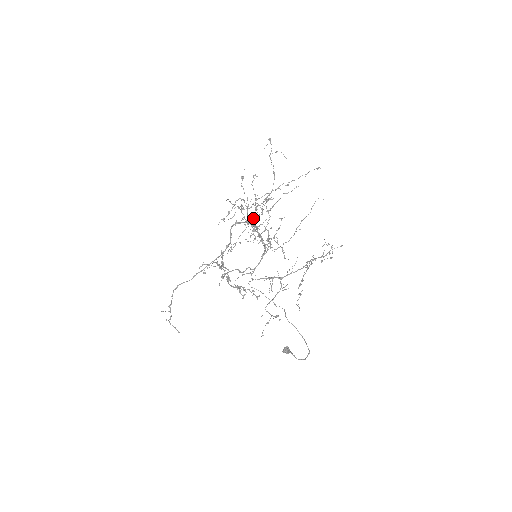
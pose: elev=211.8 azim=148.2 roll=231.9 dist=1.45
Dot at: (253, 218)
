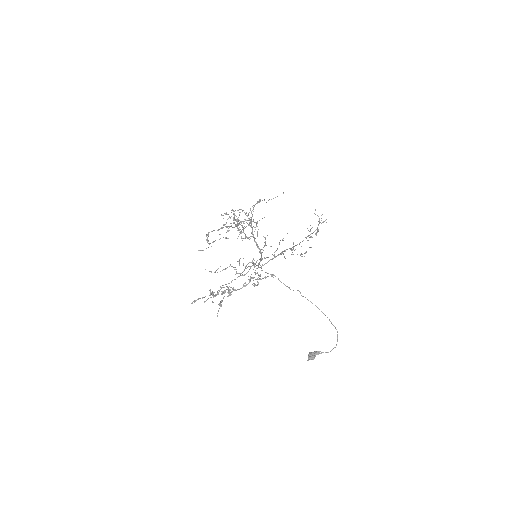
Dot at: (253, 205)
